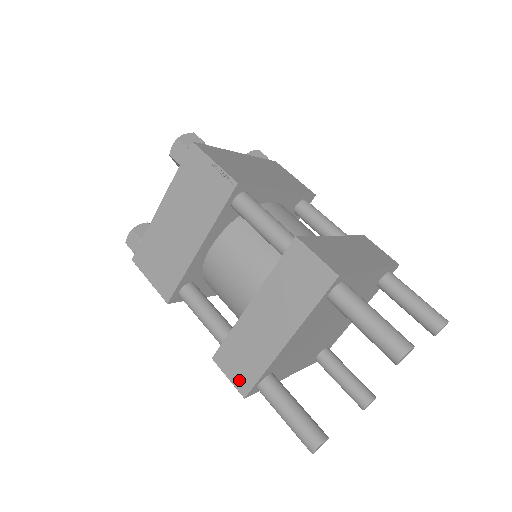
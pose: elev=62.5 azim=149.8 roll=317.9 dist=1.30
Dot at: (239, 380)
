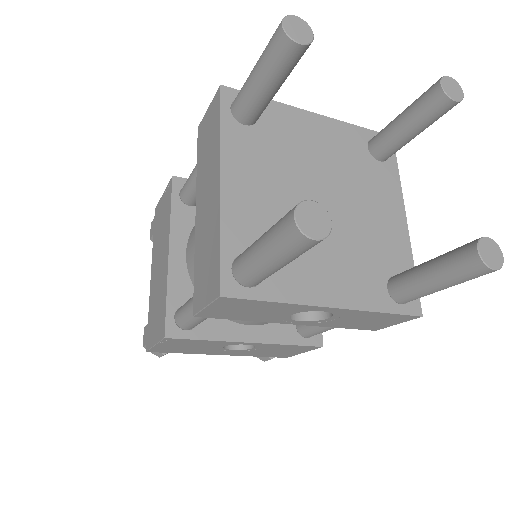
Dot at: (211, 288)
